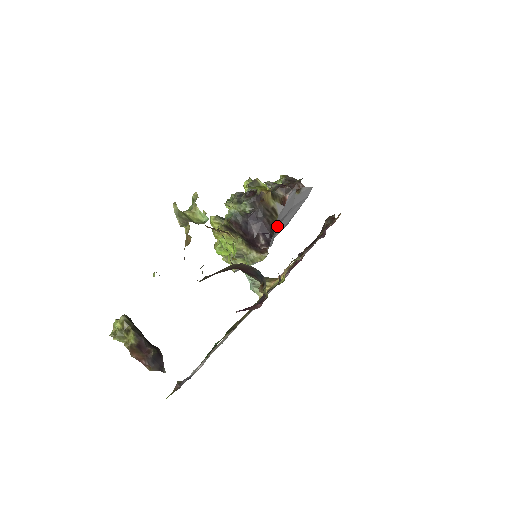
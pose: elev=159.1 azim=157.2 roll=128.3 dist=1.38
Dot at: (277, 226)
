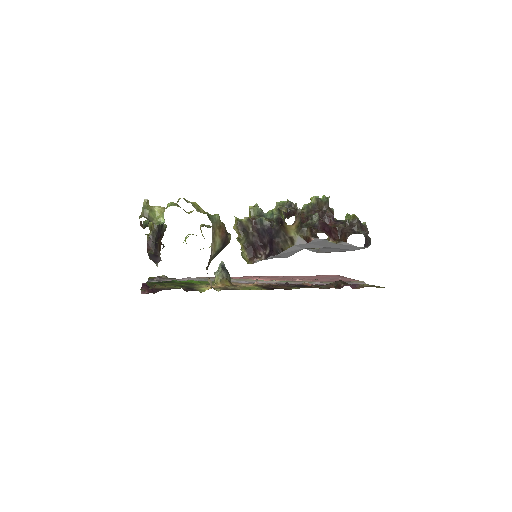
Dot at: (291, 251)
